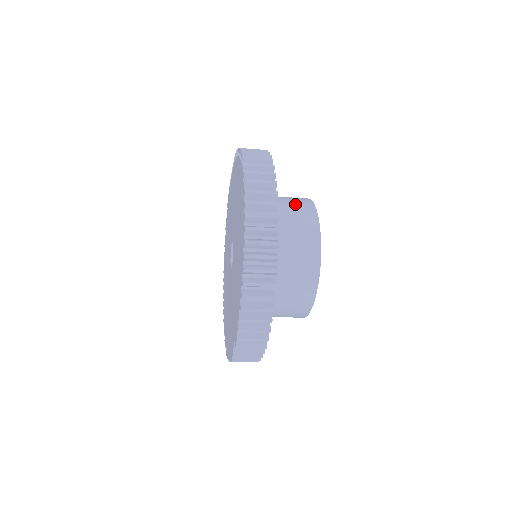
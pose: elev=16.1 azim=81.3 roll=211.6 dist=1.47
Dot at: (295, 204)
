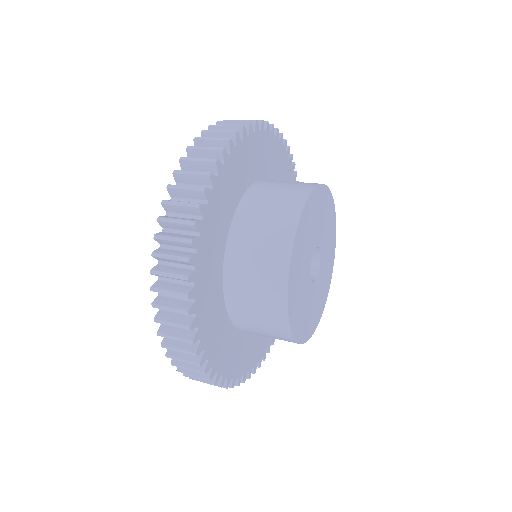
Dot at: (278, 201)
